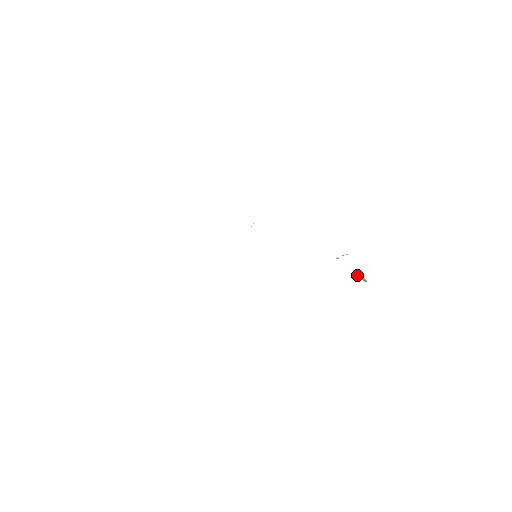
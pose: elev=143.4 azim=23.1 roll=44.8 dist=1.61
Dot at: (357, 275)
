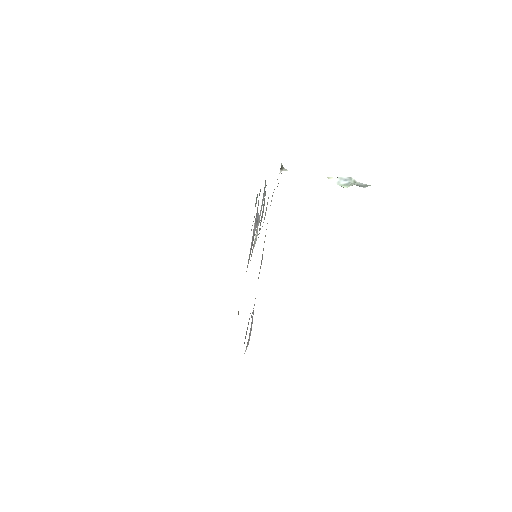
Dot at: (339, 181)
